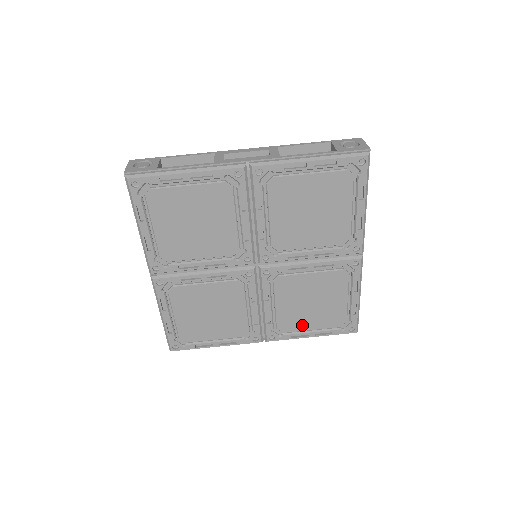
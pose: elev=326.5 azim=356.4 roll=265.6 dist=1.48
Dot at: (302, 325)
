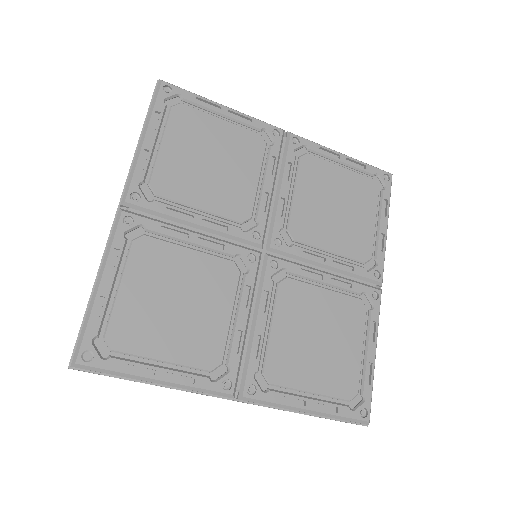
Dot at: (299, 379)
